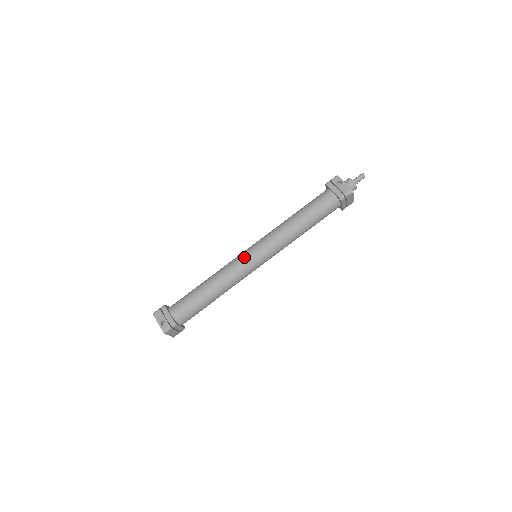
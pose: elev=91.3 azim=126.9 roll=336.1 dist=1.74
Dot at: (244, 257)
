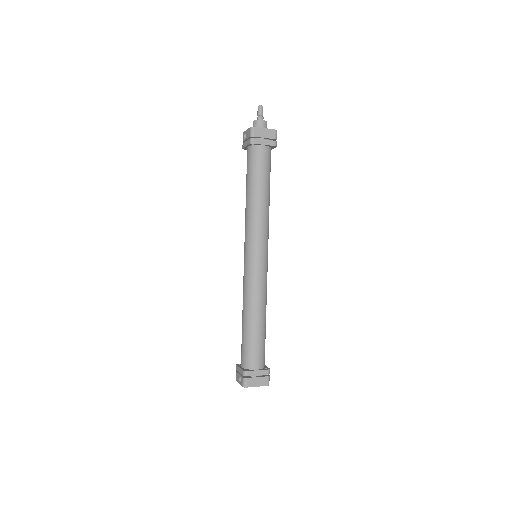
Dot at: (244, 267)
